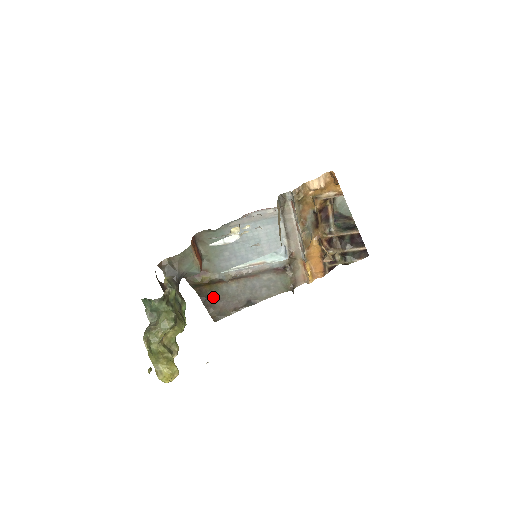
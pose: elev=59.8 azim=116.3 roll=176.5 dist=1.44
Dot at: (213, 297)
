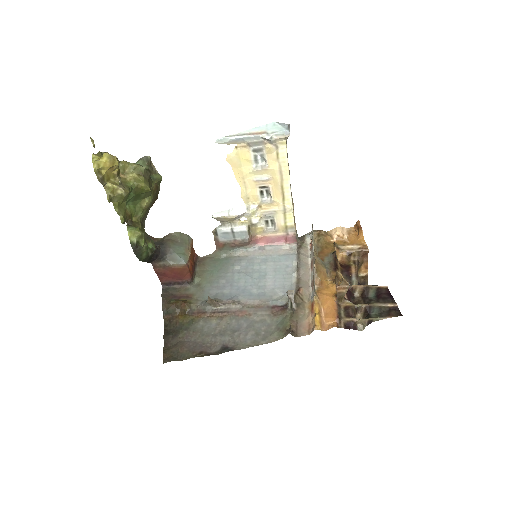
Dot at: (181, 332)
